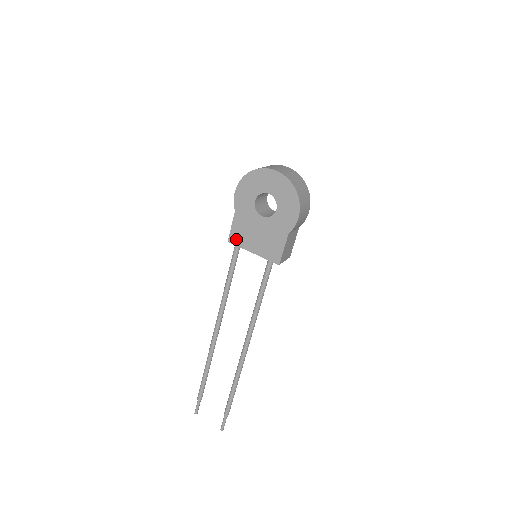
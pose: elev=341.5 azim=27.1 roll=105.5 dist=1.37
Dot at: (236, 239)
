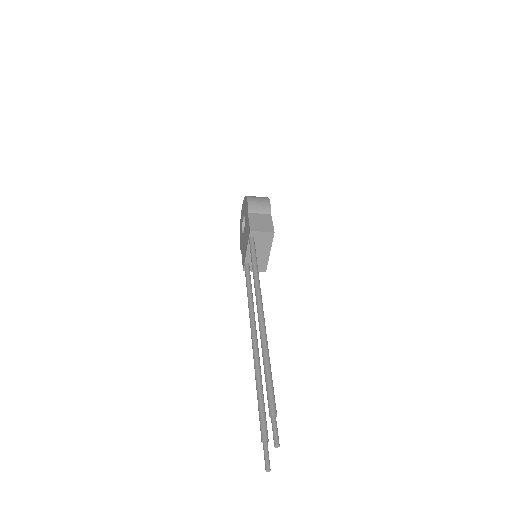
Dot at: occluded
